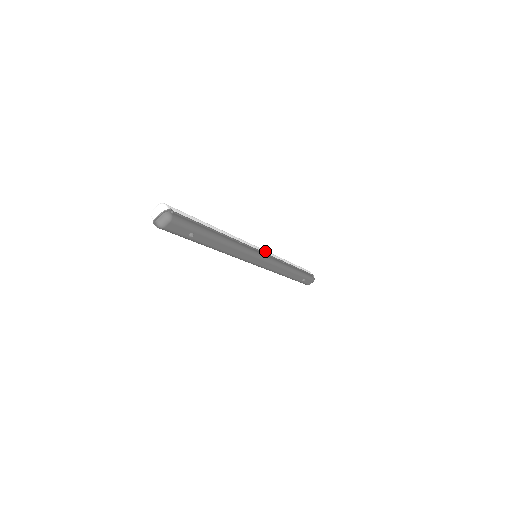
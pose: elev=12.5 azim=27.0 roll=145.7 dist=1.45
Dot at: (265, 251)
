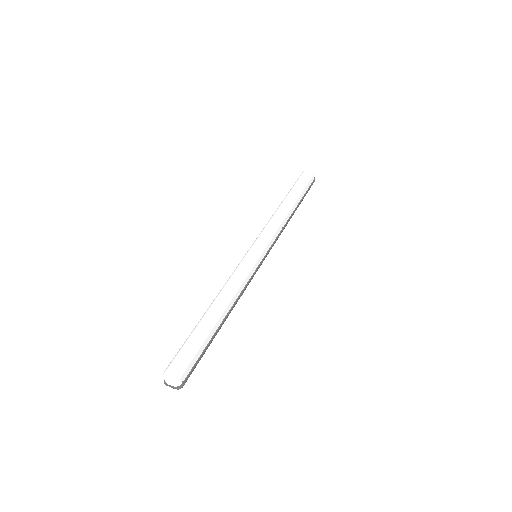
Dot at: (268, 245)
